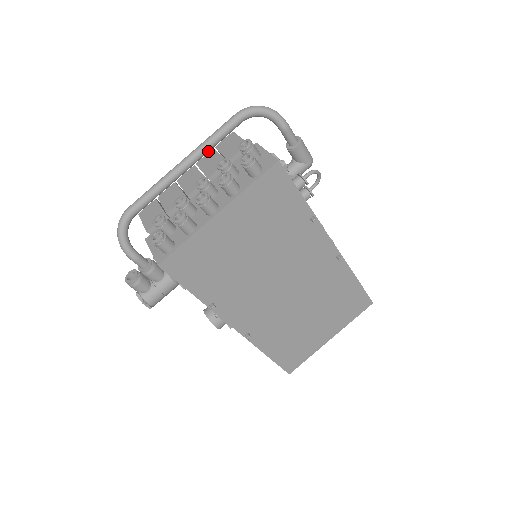
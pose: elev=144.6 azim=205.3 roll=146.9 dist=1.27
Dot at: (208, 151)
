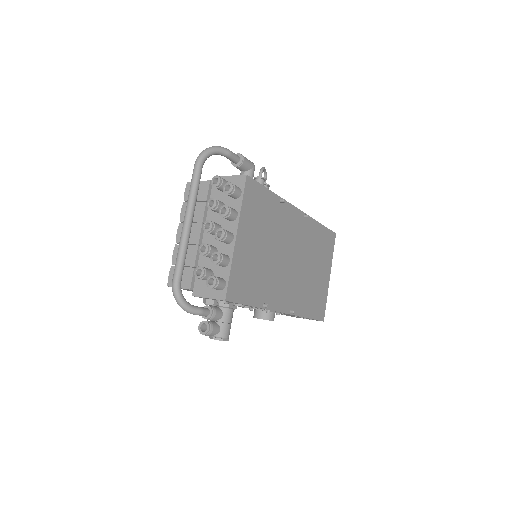
Dot at: occluded
